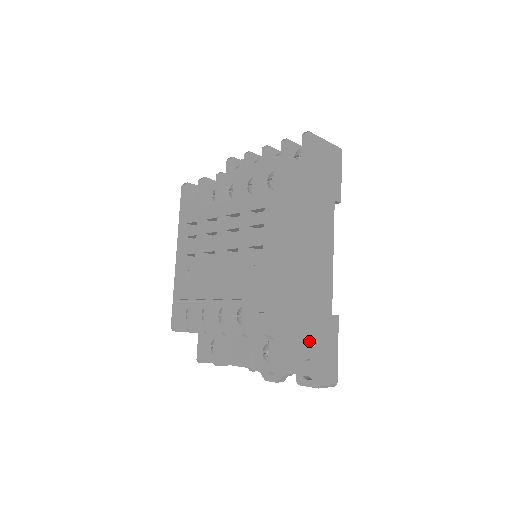
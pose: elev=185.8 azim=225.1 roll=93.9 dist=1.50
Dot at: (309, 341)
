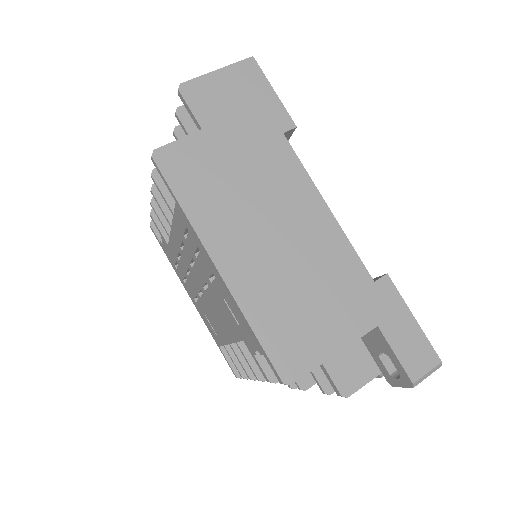
Dot at: occluded
